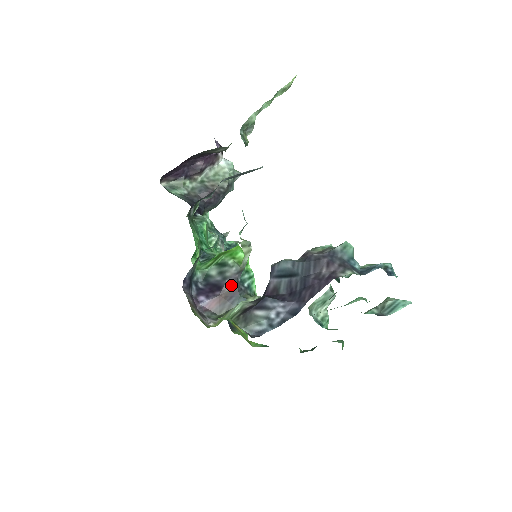
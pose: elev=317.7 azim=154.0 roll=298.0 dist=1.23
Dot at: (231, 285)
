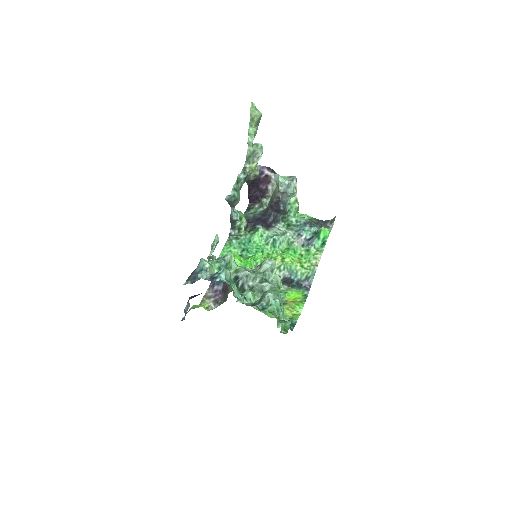
Dot at: (225, 283)
